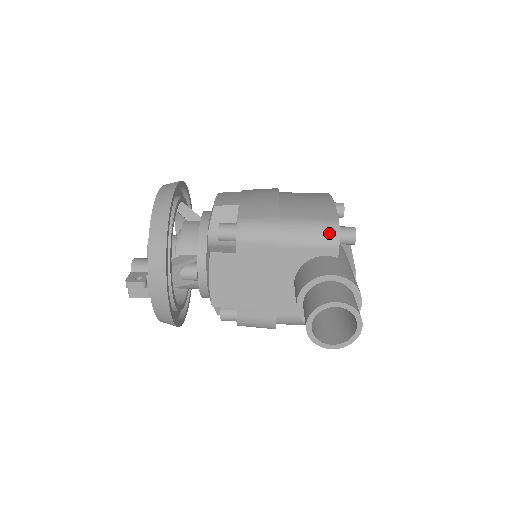
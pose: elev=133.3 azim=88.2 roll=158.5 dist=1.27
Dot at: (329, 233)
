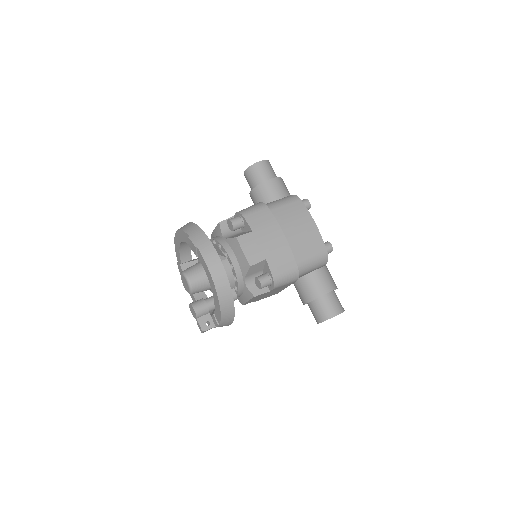
Dot at: (323, 262)
